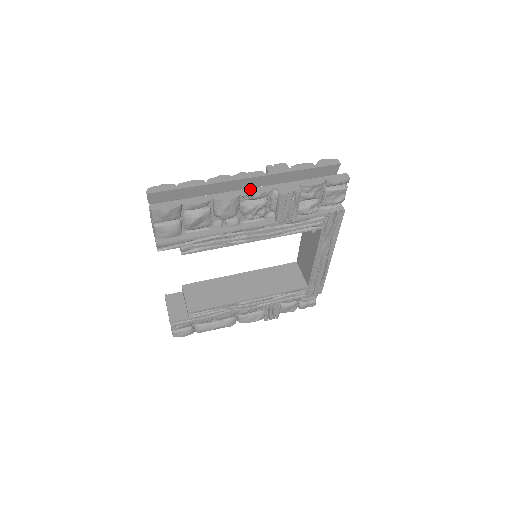
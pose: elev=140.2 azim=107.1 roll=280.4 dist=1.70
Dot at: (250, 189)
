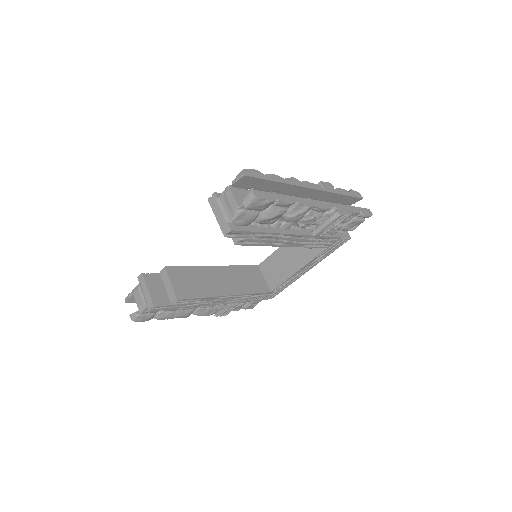
Dot at: (319, 201)
